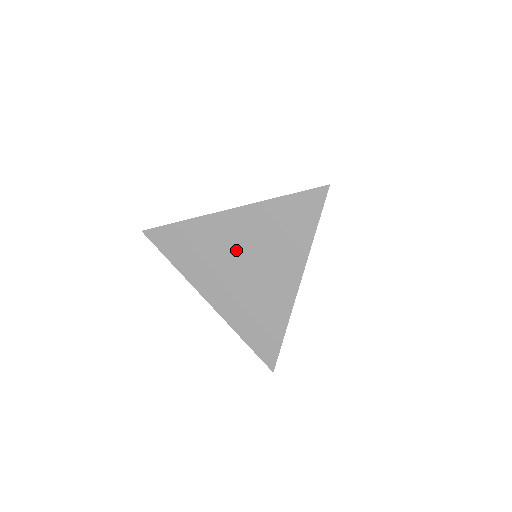
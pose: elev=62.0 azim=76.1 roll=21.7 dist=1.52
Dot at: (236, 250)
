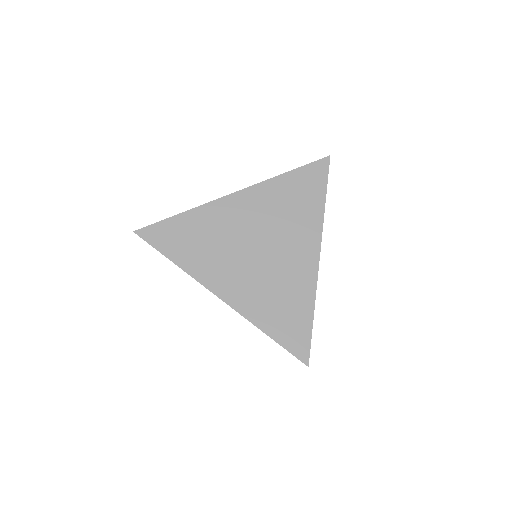
Dot at: occluded
